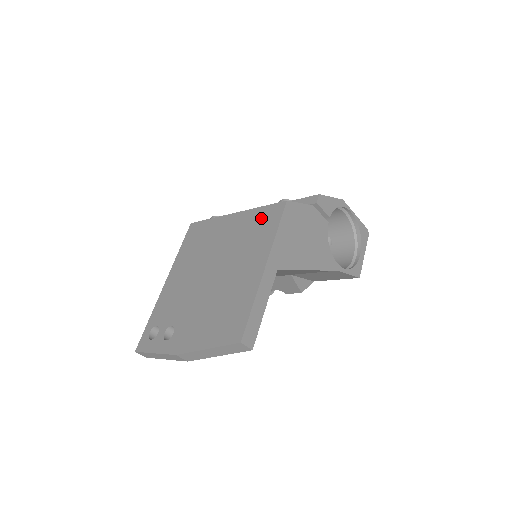
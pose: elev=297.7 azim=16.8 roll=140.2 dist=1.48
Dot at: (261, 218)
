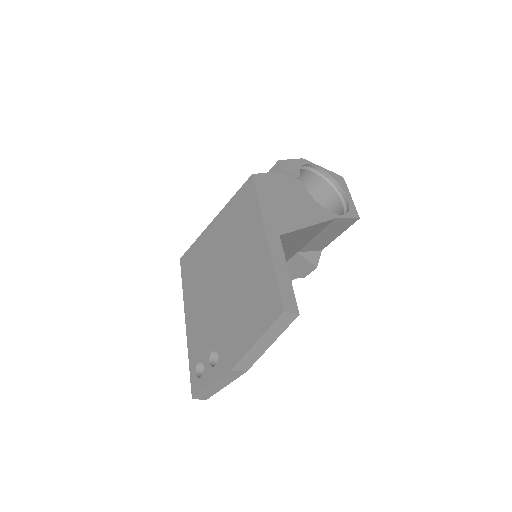
Dot at: (238, 205)
